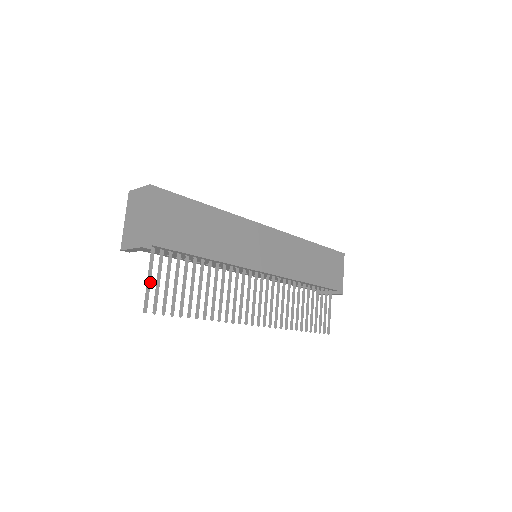
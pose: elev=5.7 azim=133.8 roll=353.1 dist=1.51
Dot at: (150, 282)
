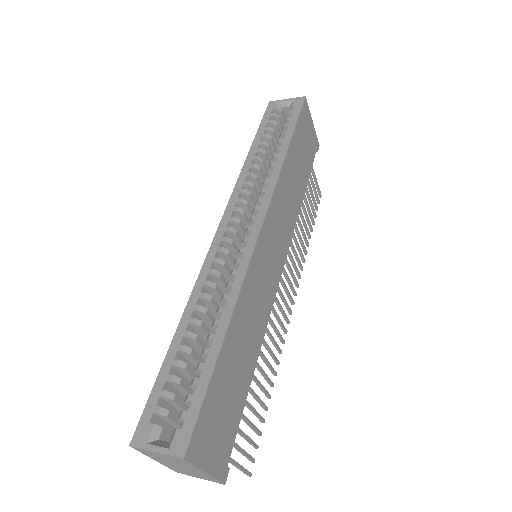
Dot at: (239, 465)
